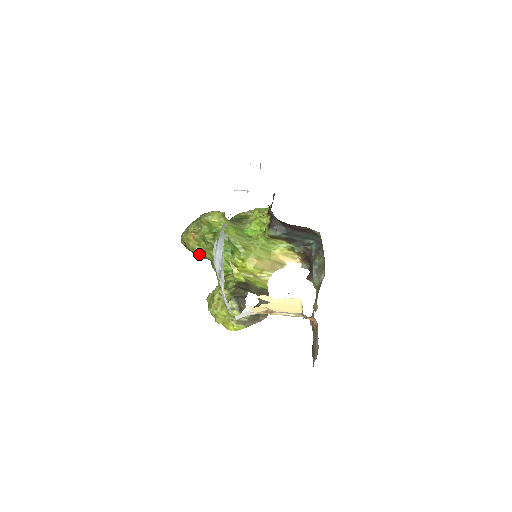
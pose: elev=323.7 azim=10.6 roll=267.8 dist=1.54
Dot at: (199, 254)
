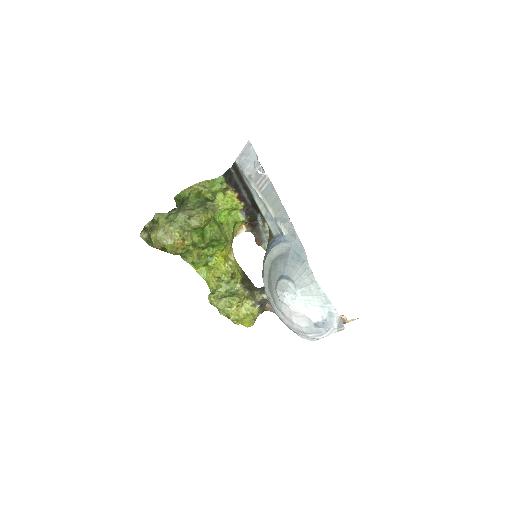
Dot at: occluded
